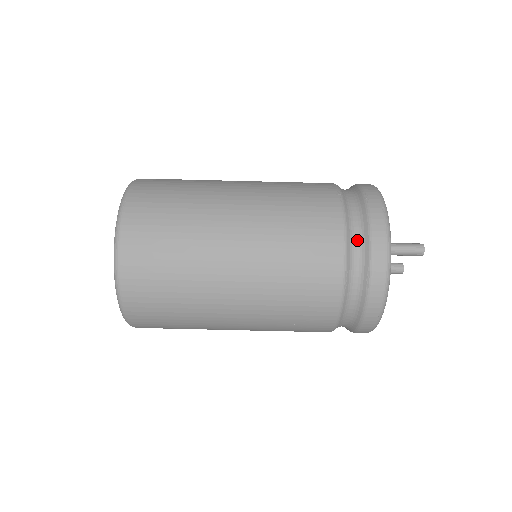
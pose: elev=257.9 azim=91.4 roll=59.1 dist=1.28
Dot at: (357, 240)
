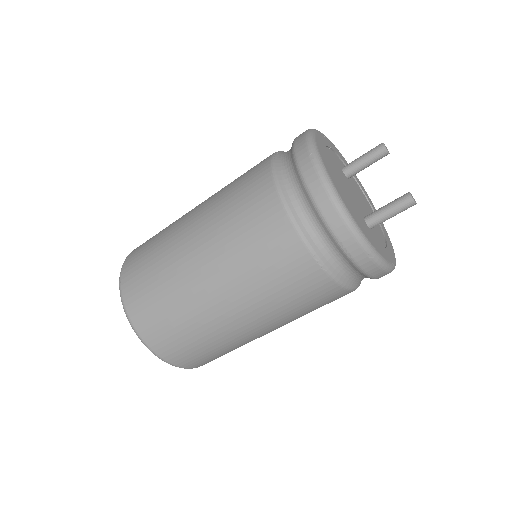
Dot at: (357, 277)
